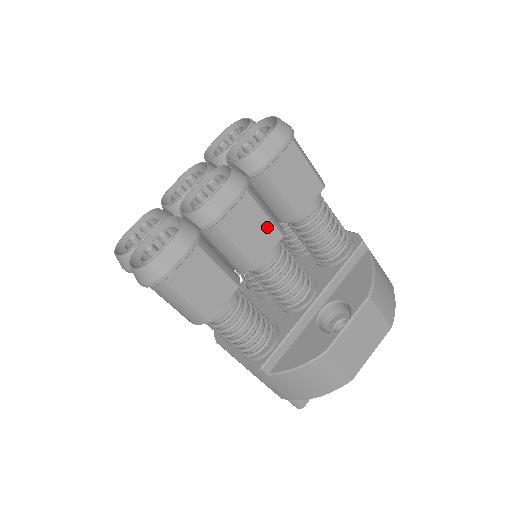
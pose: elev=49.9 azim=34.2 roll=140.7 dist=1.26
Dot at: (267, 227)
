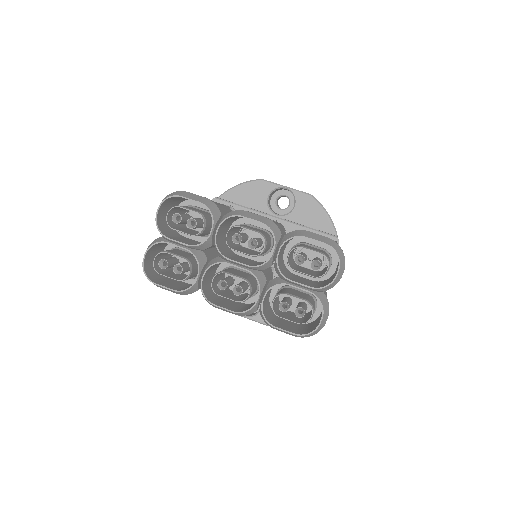
Dot at: occluded
